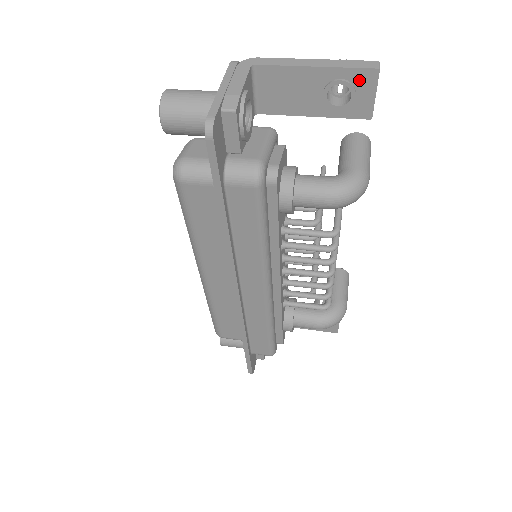
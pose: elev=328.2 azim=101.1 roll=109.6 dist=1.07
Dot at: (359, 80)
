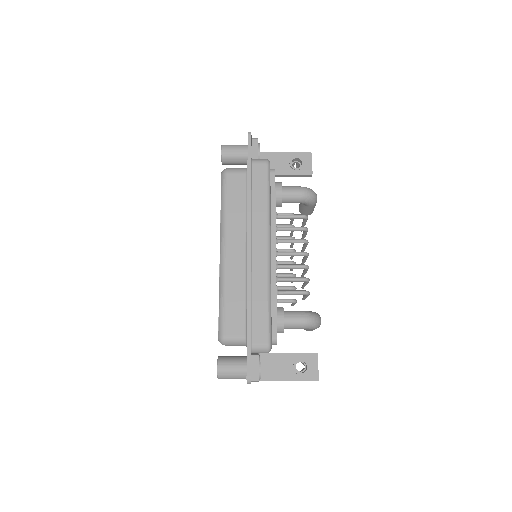
Dot at: (304, 157)
